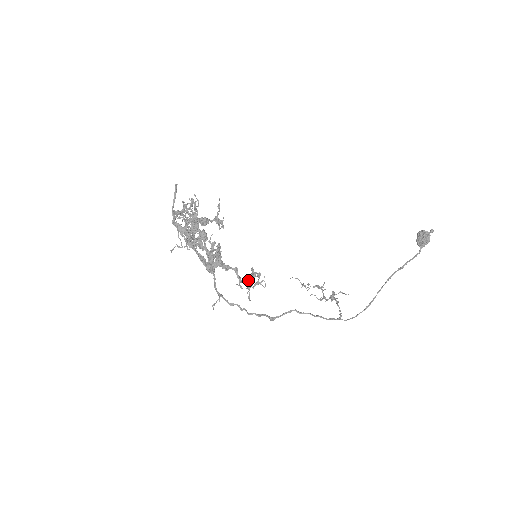
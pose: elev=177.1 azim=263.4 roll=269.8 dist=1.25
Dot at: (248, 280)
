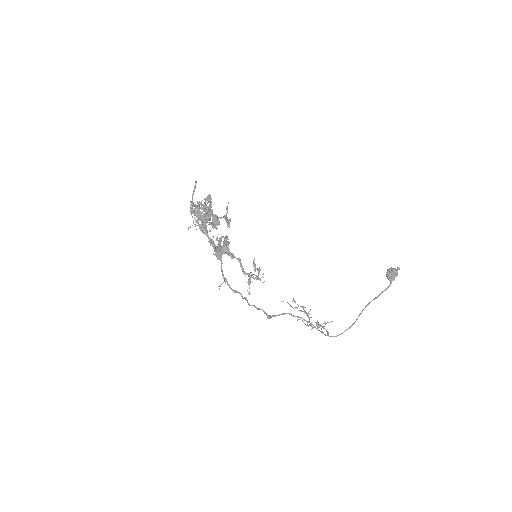
Dot at: (249, 274)
